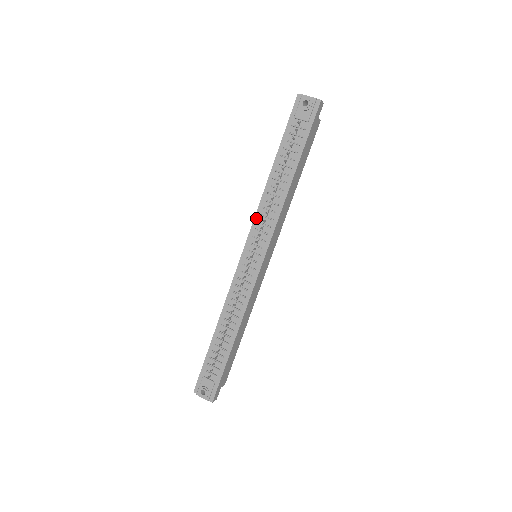
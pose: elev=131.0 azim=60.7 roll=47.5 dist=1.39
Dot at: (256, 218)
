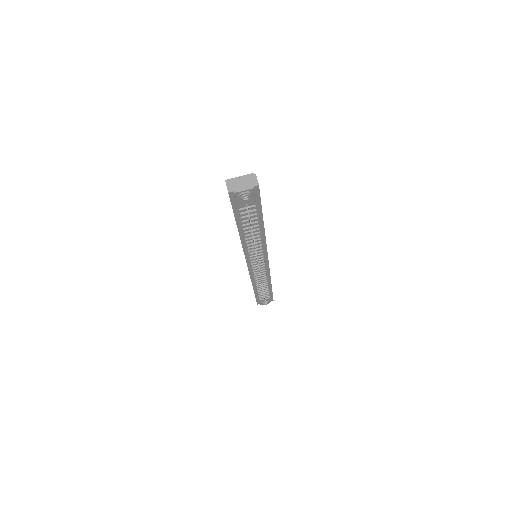
Dot at: (246, 253)
